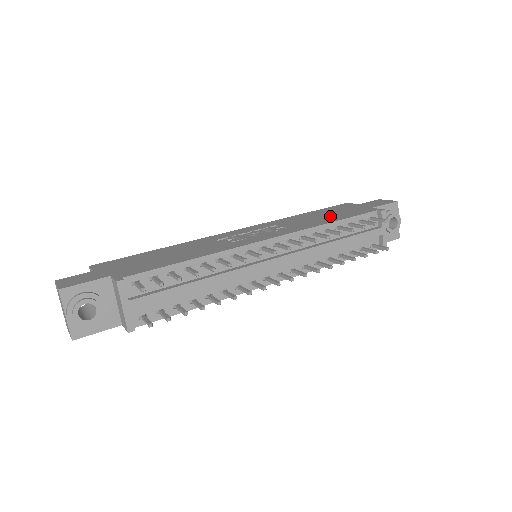
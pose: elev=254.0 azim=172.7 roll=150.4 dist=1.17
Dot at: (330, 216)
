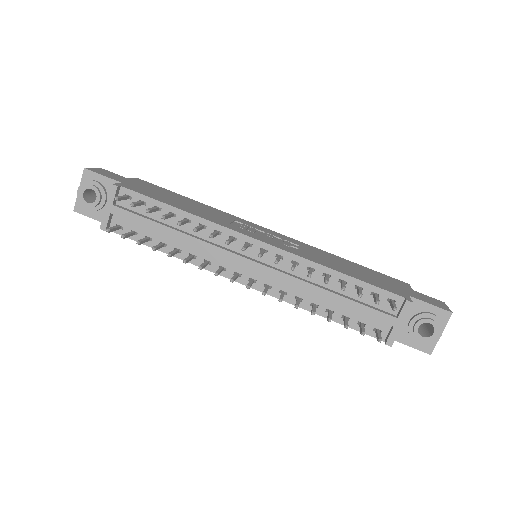
Dot at: (355, 271)
